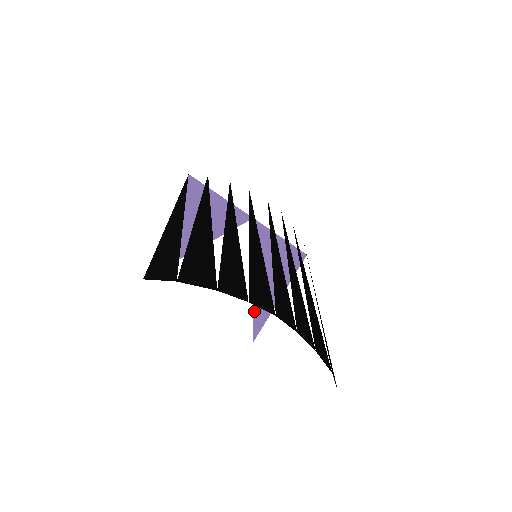
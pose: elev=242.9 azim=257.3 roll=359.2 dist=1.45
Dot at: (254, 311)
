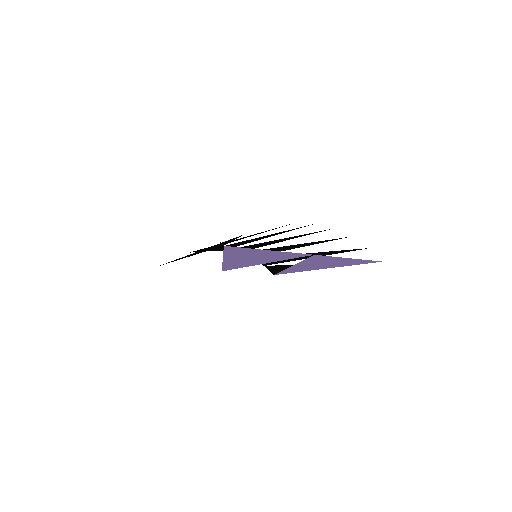
Dot at: occluded
